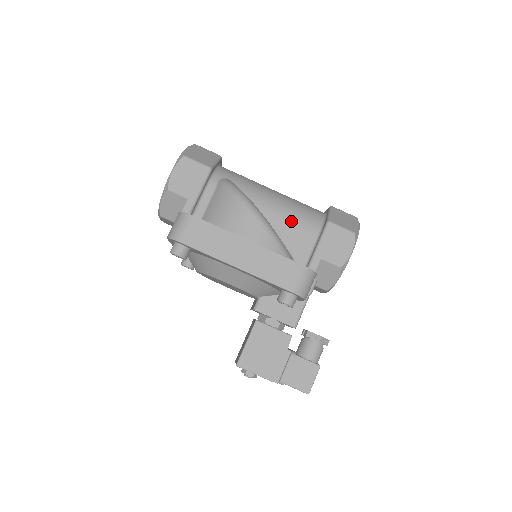
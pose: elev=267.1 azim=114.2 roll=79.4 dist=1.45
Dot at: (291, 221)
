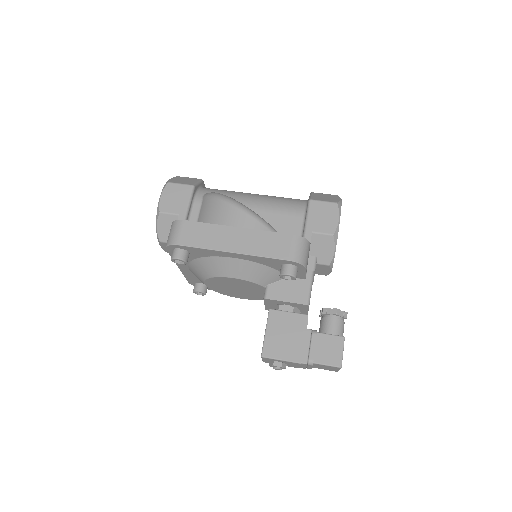
Dot at: (276, 210)
